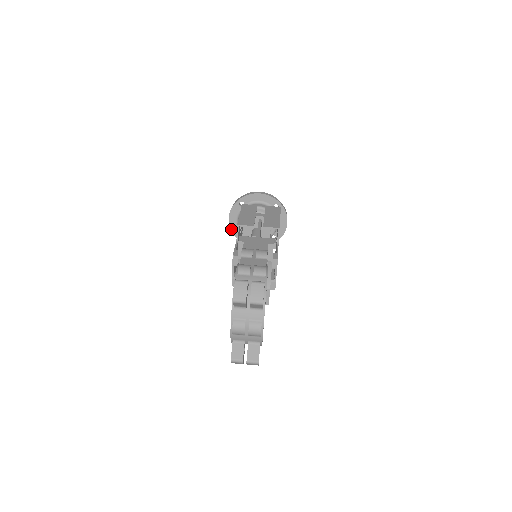
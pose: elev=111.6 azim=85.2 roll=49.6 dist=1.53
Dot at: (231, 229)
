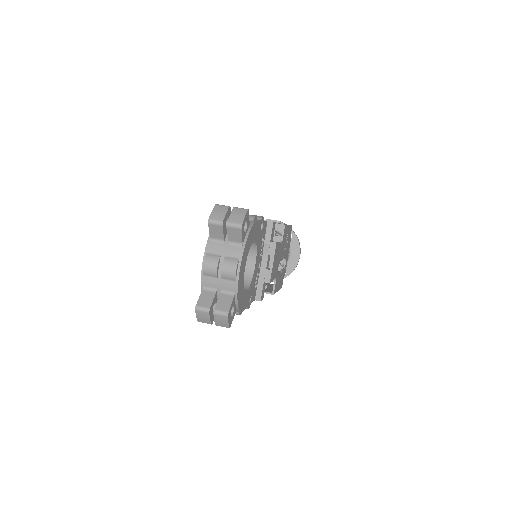
Dot at: occluded
